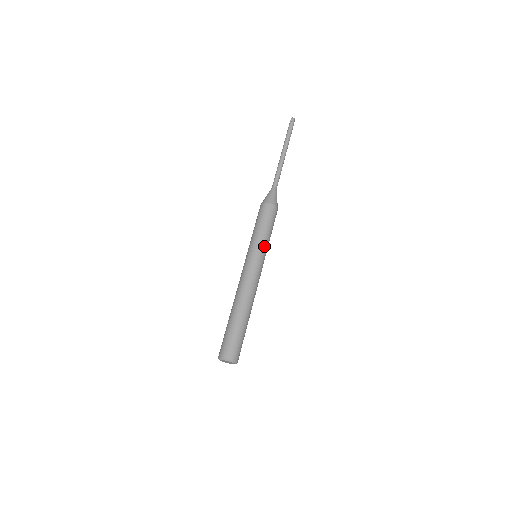
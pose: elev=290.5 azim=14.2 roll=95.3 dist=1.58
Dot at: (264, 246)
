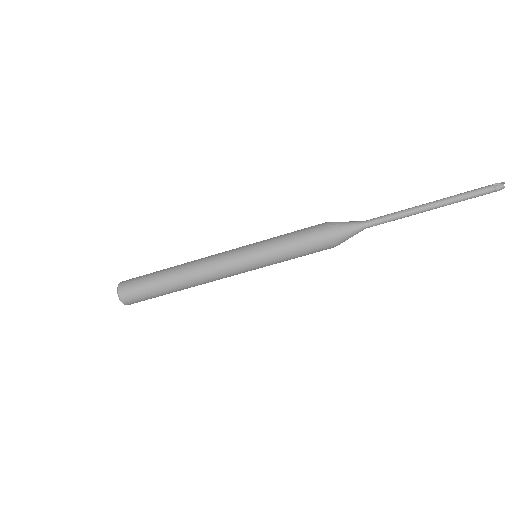
Dot at: (269, 257)
